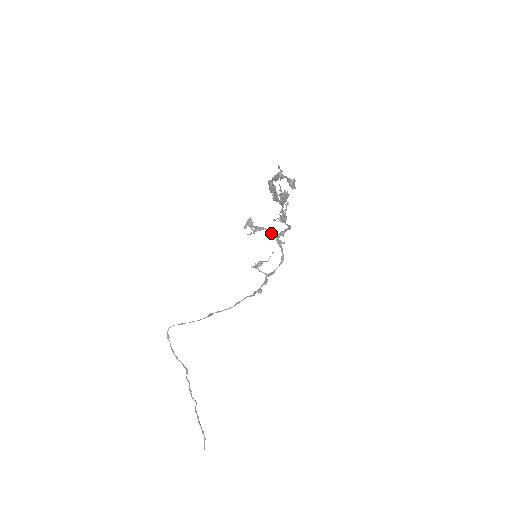
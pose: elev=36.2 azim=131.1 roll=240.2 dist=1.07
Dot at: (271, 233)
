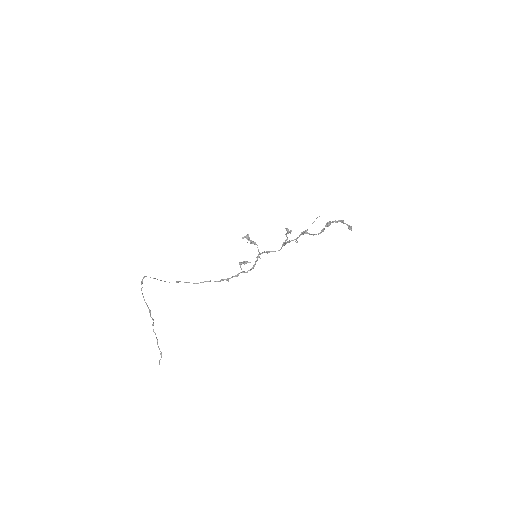
Dot at: occluded
